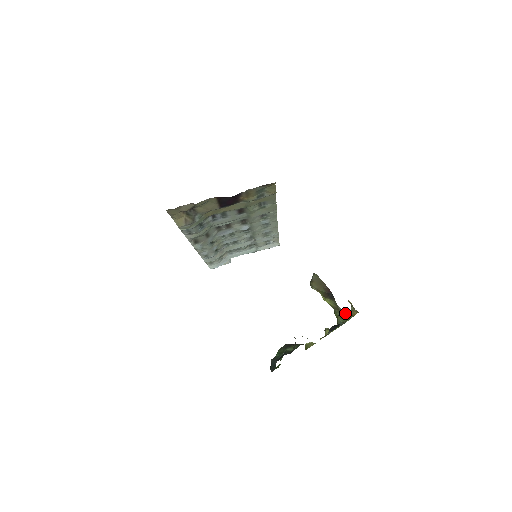
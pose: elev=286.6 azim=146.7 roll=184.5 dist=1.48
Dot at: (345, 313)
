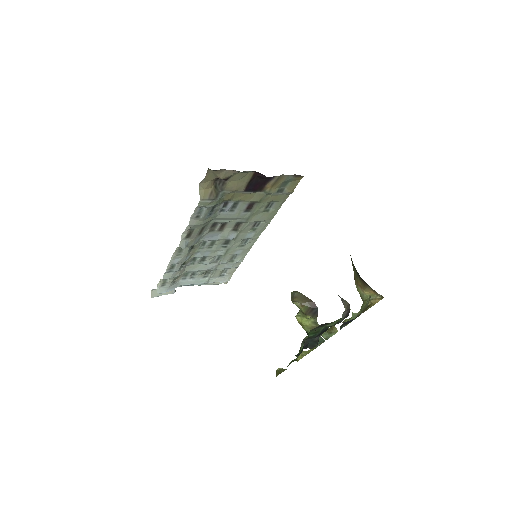
Dot at: (330, 327)
